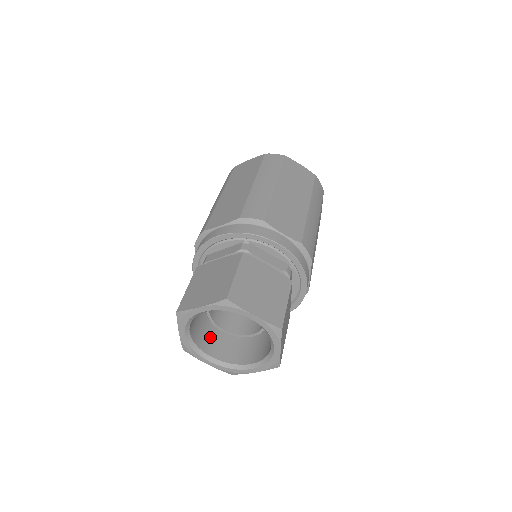
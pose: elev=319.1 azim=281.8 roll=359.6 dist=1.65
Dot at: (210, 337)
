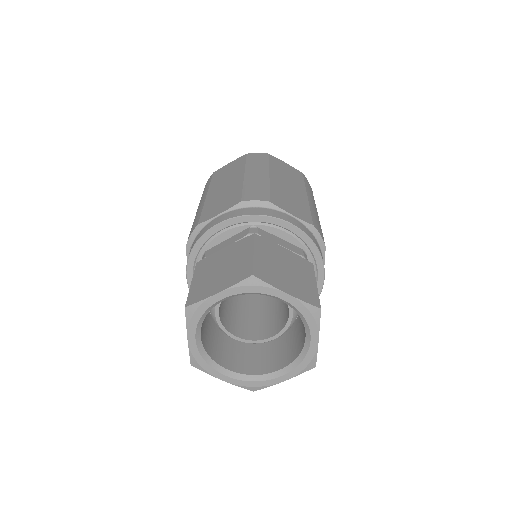
Dot at: (221, 347)
